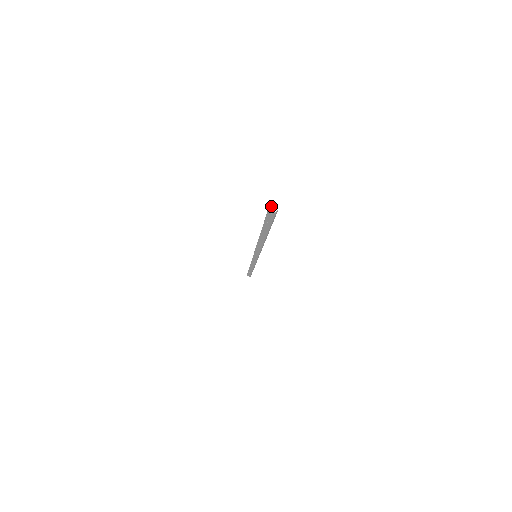
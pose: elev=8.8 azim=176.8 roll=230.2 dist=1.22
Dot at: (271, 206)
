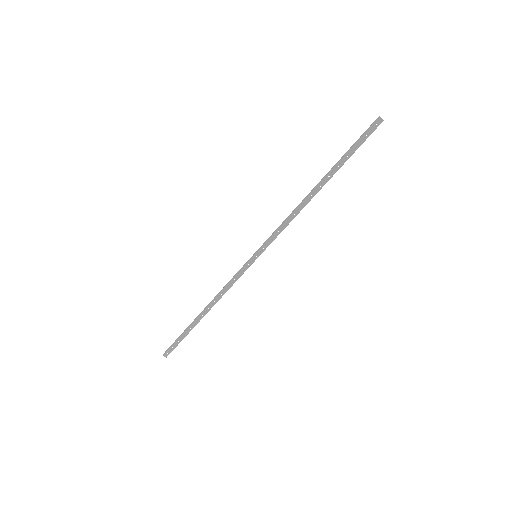
Dot at: (377, 118)
